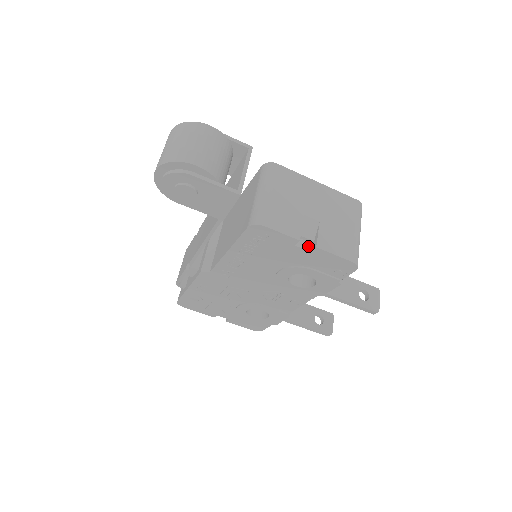
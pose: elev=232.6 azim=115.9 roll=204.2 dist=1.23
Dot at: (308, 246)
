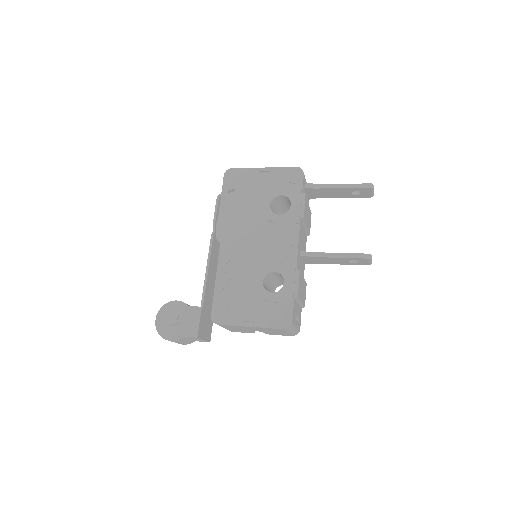
Dot at: occluded
